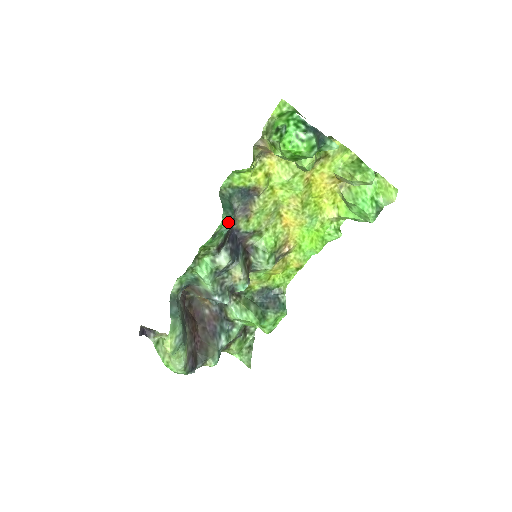
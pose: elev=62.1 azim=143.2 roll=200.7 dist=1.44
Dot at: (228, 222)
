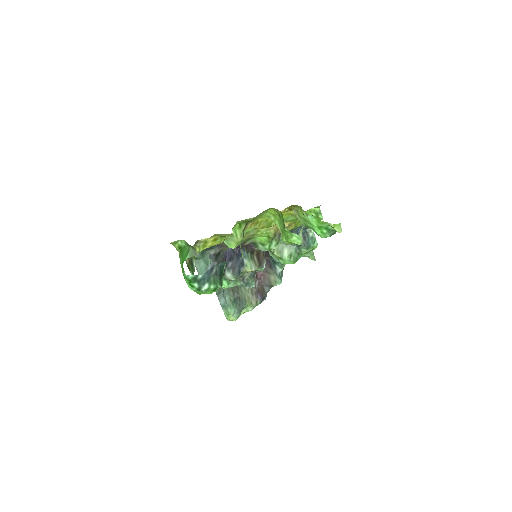
Dot at: occluded
